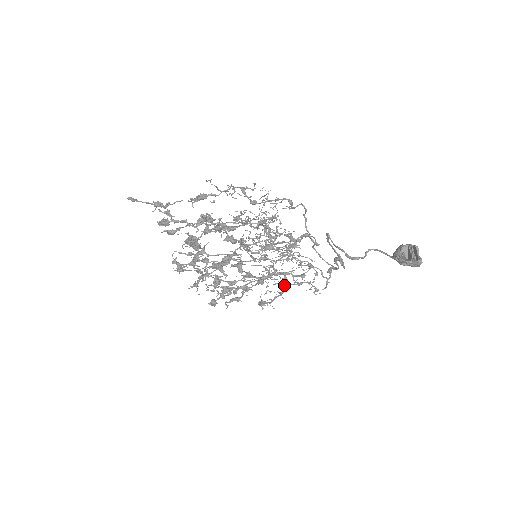
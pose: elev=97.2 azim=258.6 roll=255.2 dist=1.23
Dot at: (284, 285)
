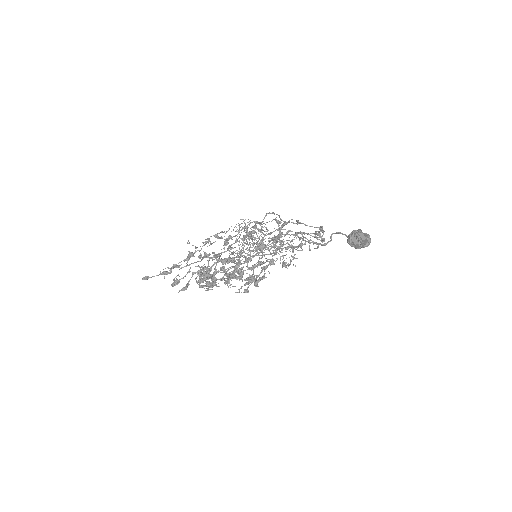
Dot at: occluded
